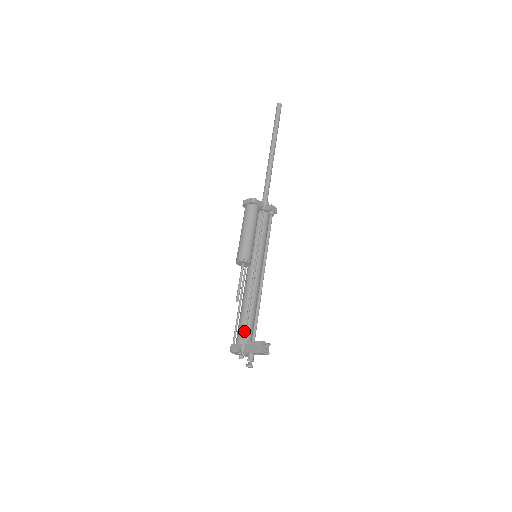
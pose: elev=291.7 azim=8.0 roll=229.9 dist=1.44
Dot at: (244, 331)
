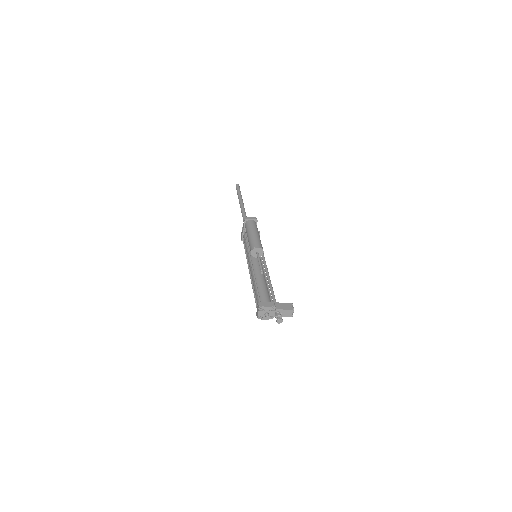
Dot at: (270, 295)
